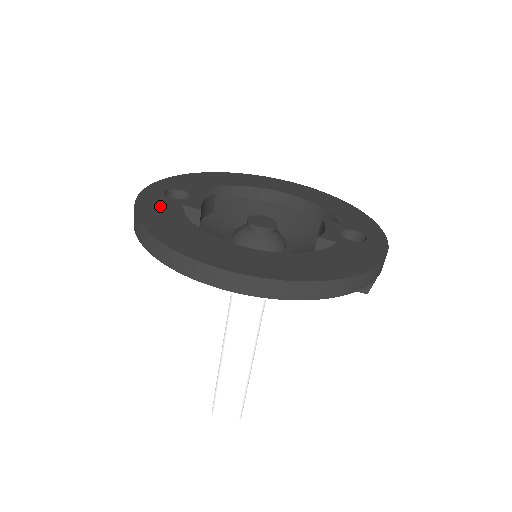
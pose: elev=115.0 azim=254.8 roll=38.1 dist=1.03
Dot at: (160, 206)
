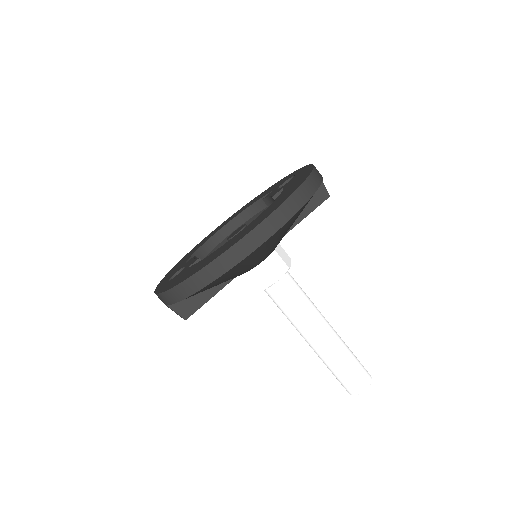
Dot at: (176, 279)
